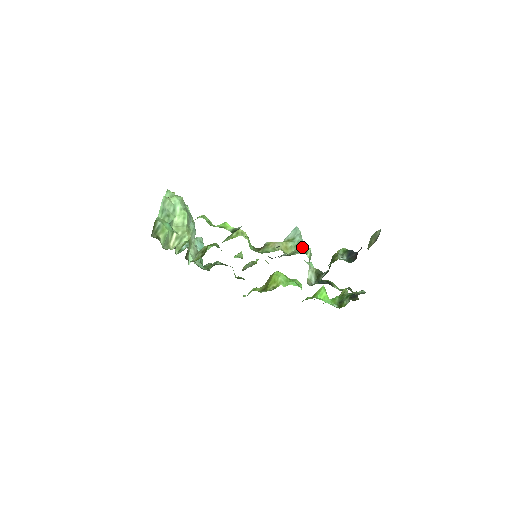
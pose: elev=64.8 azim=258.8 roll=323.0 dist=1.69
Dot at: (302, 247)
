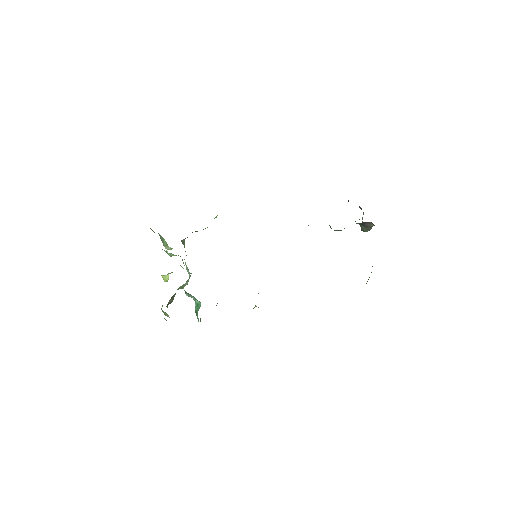
Dot at: occluded
